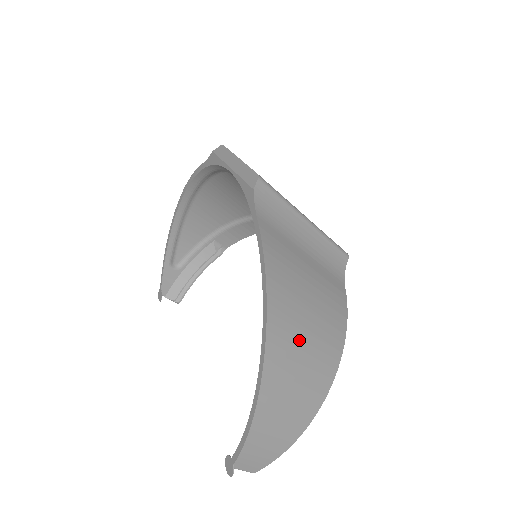
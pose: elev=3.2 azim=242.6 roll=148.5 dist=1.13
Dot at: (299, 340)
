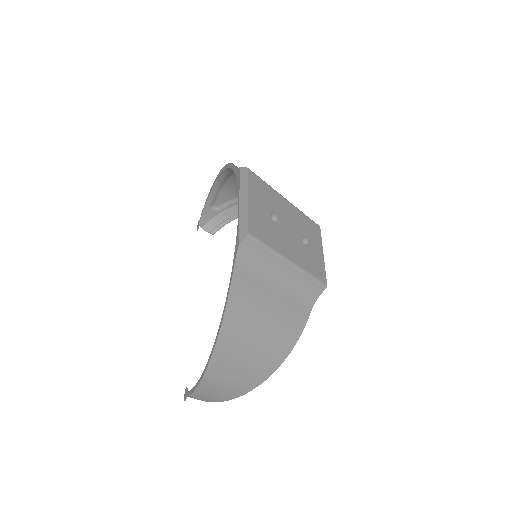
Dot at: (243, 354)
